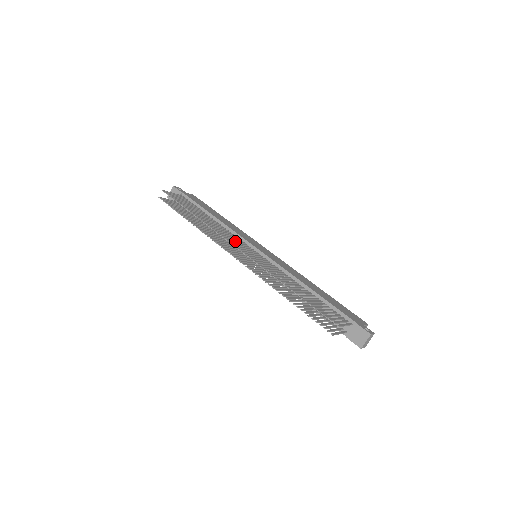
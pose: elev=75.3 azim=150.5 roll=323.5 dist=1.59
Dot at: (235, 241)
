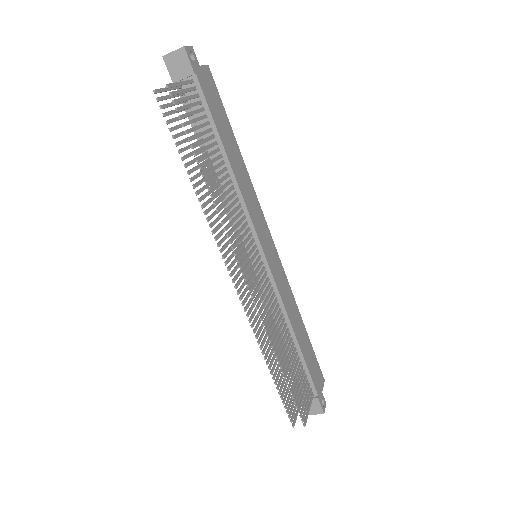
Dot at: occluded
